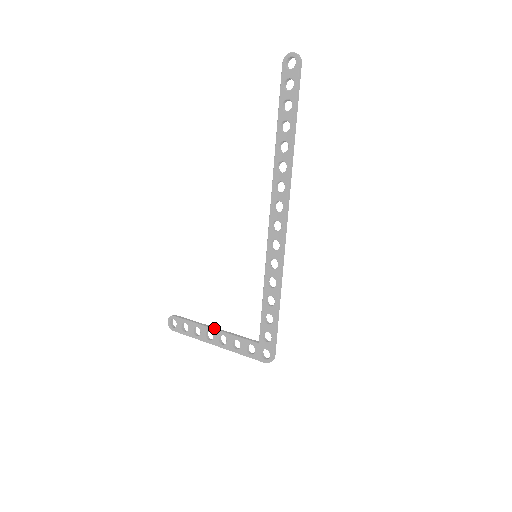
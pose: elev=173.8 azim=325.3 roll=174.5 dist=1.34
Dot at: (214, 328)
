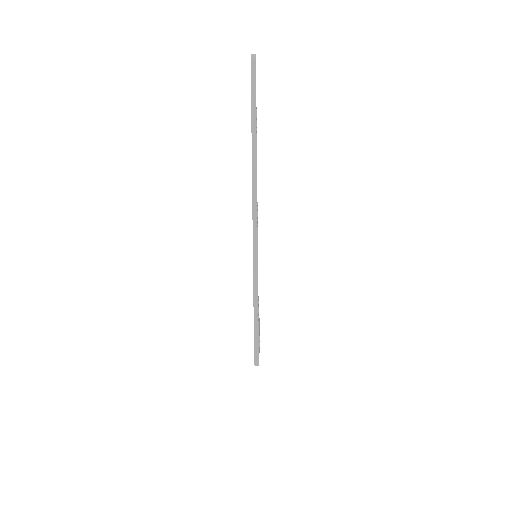
Dot at: occluded
